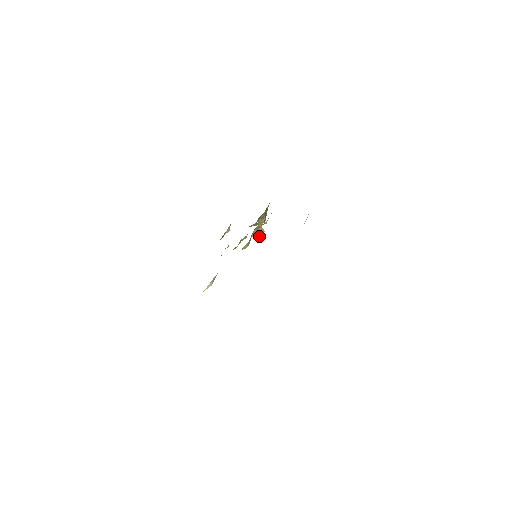
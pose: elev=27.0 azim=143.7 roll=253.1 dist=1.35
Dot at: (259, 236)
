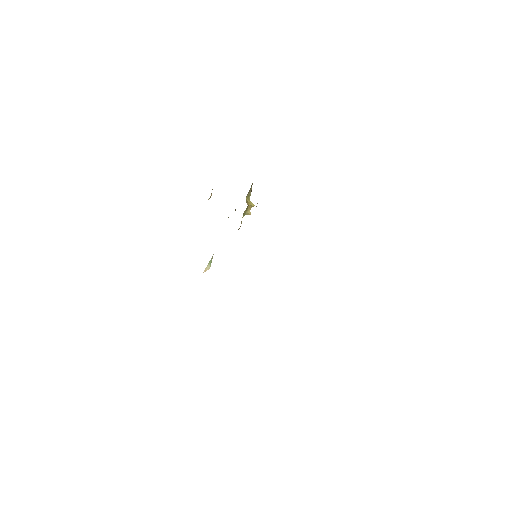
Dot at: (250, 214)
